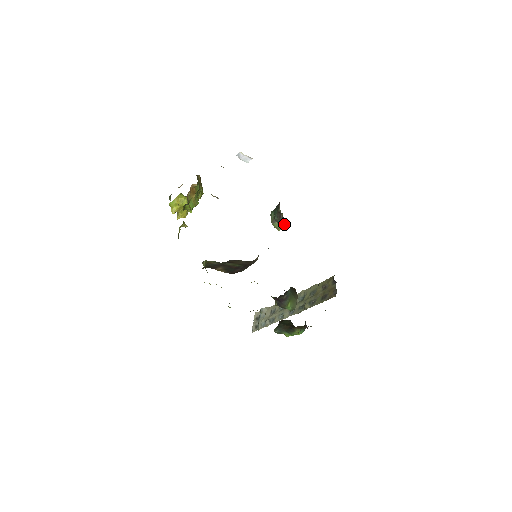
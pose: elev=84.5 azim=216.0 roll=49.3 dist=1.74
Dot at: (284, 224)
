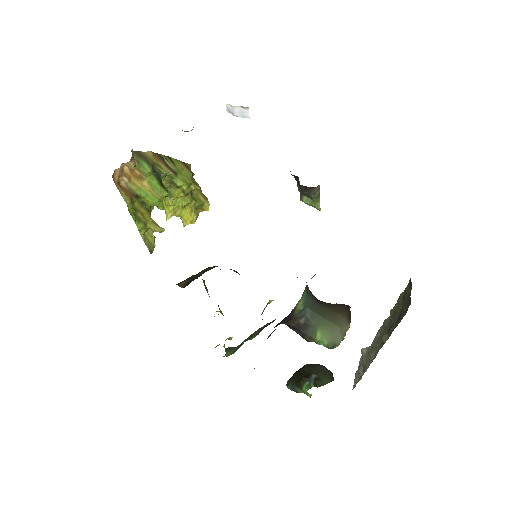
Dot at: (316, 196)
